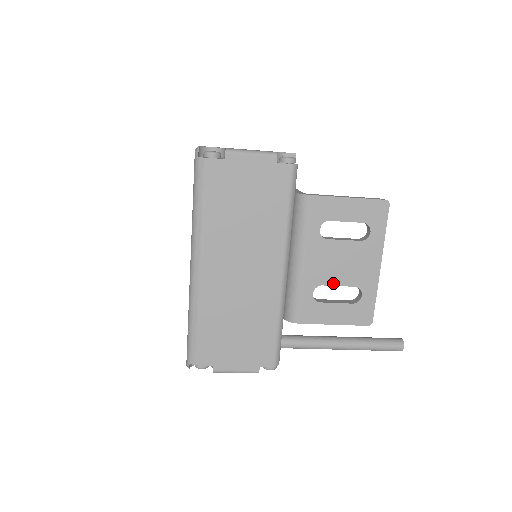
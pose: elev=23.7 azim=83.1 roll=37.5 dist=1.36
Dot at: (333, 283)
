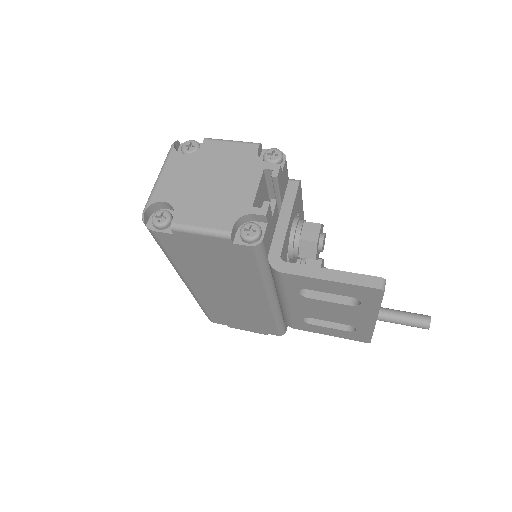
Dot at: (322, 319)
